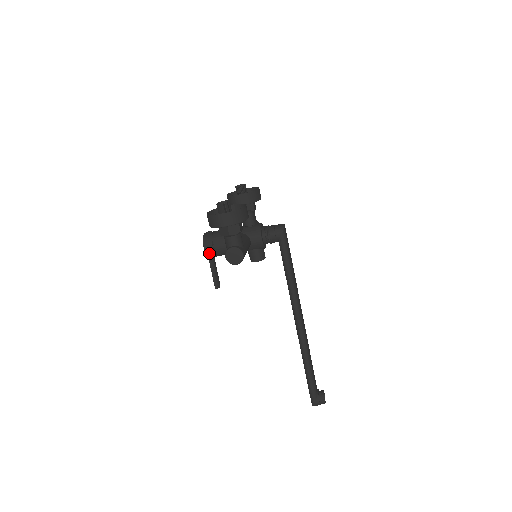
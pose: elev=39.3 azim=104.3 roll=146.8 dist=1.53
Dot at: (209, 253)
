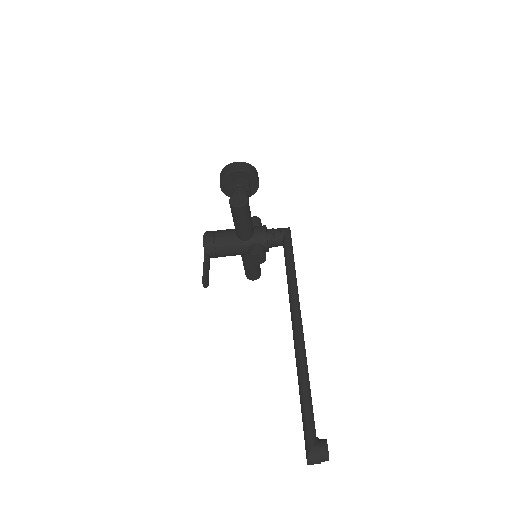
Dot at: (207, 241)
